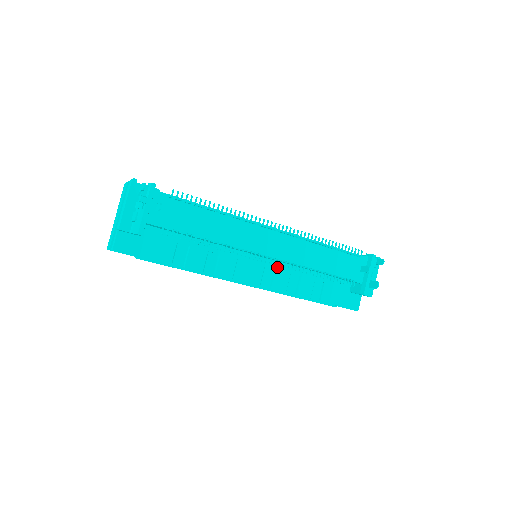
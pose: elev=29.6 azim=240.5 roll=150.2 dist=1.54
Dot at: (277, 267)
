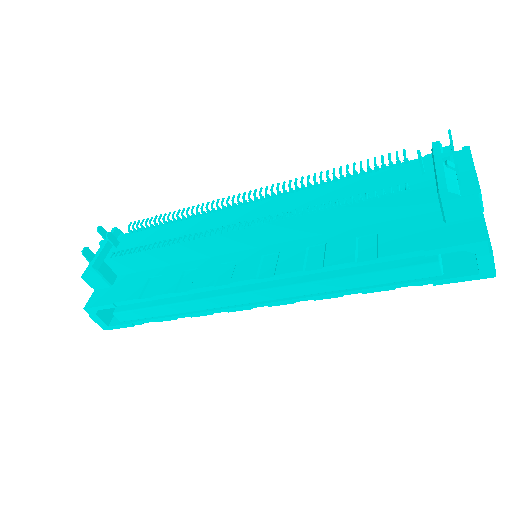
Dot at: (282, 249)
